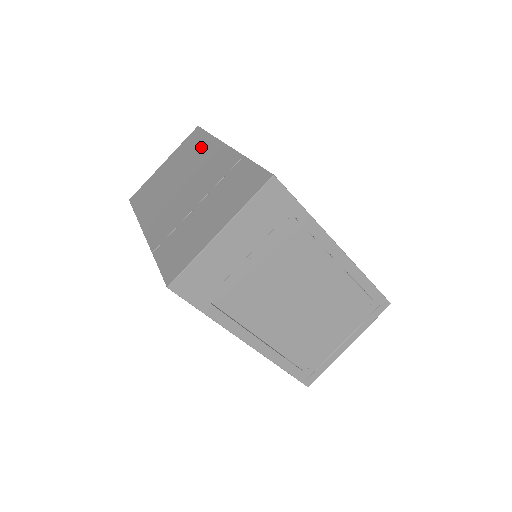
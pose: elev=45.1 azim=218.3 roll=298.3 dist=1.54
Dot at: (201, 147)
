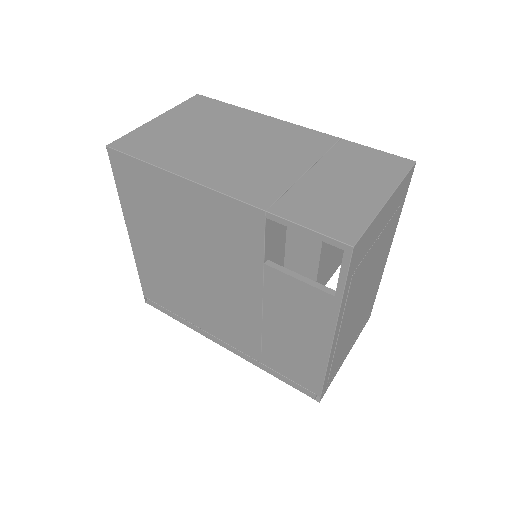
Dot at: (237, 116)
